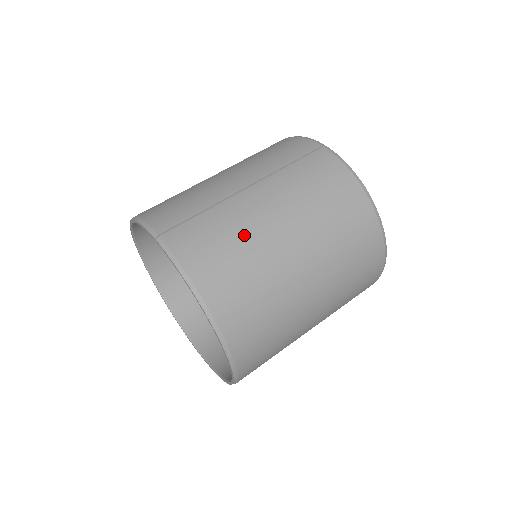
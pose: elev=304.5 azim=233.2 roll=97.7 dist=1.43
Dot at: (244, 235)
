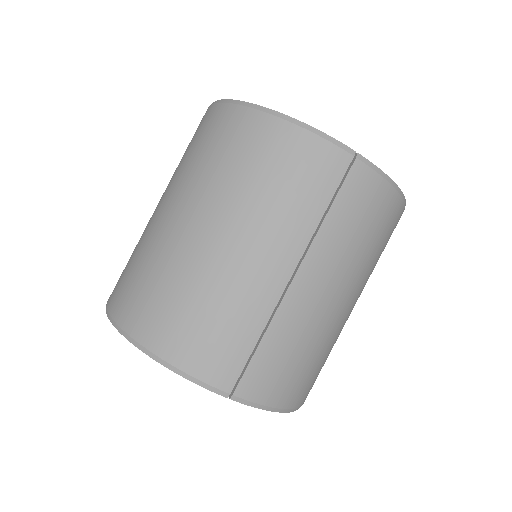
Dot at: (313, 337)
